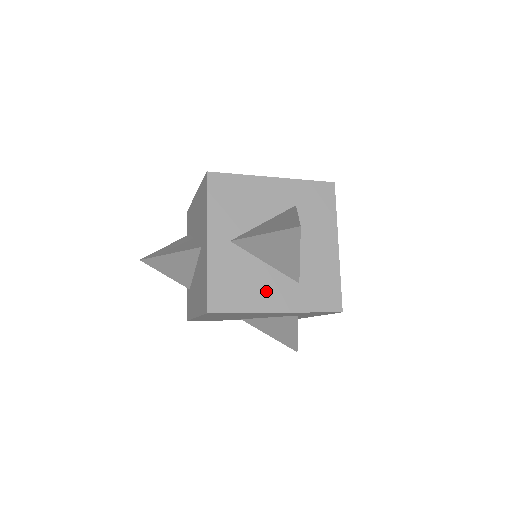
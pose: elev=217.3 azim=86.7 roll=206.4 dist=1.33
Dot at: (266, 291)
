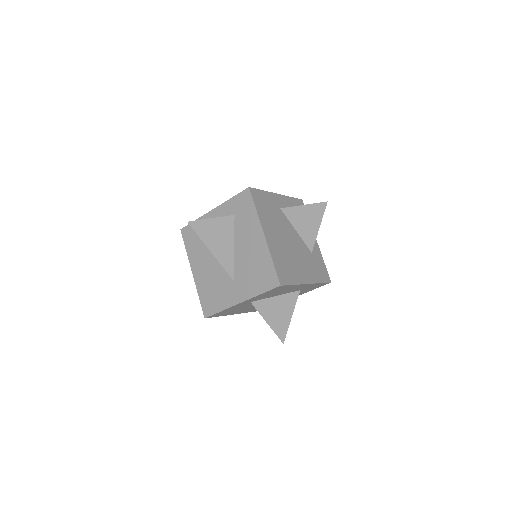
Dot at: occluded
